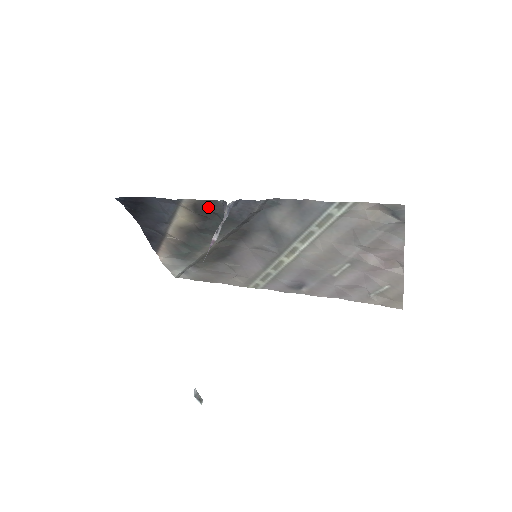
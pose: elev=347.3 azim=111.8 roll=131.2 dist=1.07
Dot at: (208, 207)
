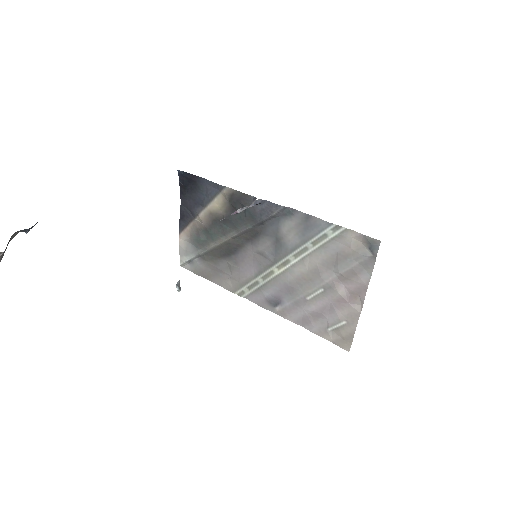
Dot at: (241, 199)
